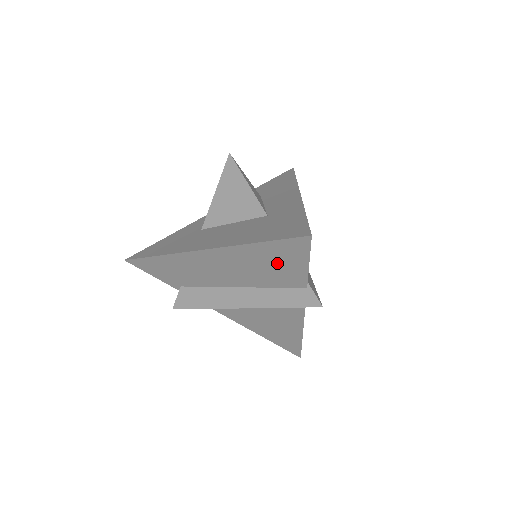
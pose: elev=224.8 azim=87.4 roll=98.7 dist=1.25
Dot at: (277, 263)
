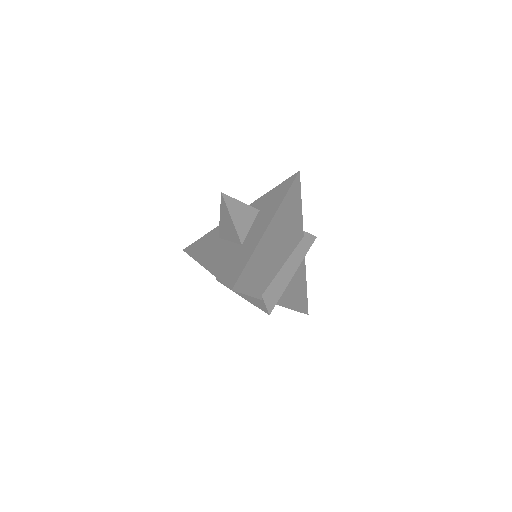
Dot at: occluded
